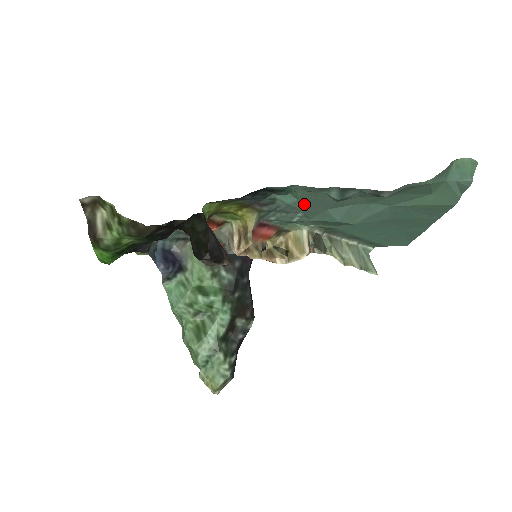
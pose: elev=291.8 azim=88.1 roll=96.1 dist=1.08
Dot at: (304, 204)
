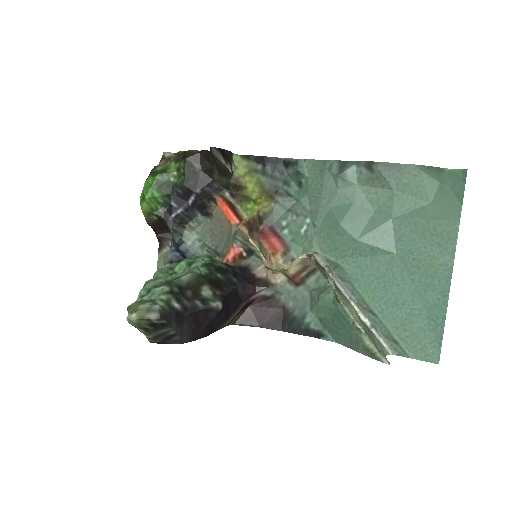
Dot at: (312, 199)
